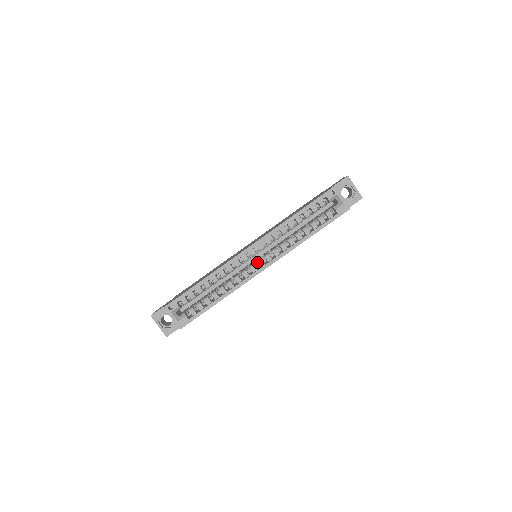
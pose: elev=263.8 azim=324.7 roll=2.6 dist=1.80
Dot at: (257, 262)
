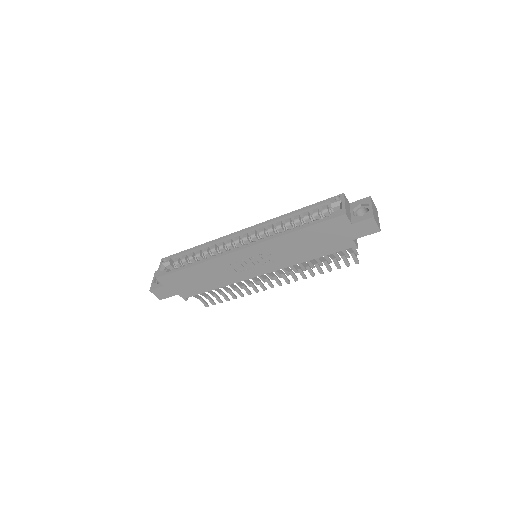
Dot at: (242, 245)
